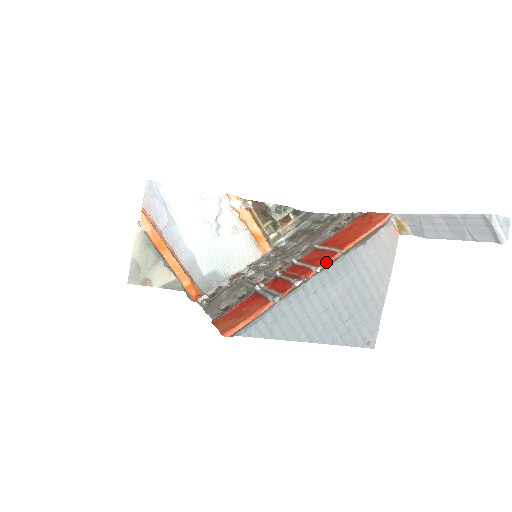
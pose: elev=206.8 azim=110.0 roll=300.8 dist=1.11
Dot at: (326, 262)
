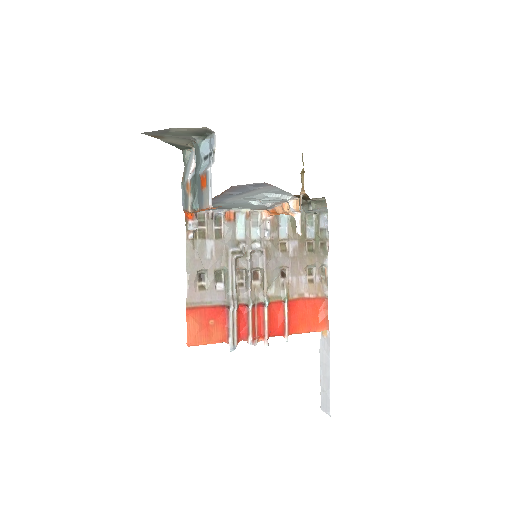
Dot at: occluded
